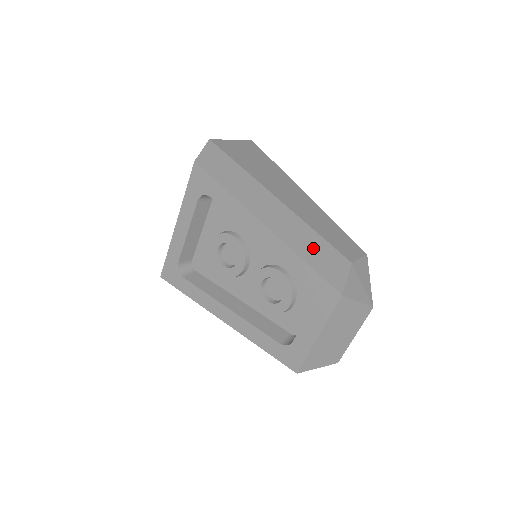
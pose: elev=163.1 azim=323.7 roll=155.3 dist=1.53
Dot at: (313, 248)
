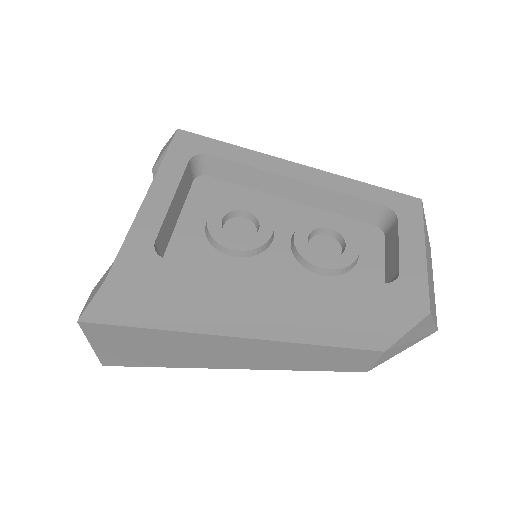
Dot at: occluded
